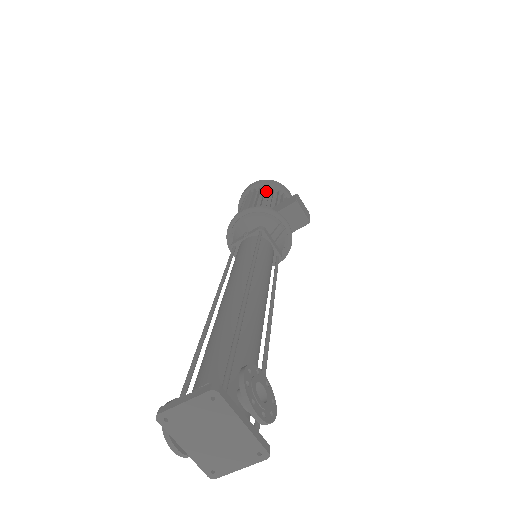
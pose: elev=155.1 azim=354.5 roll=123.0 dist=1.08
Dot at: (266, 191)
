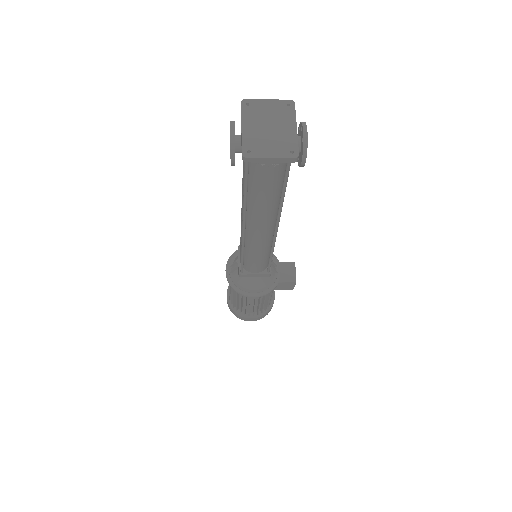
Dot at: occluded
